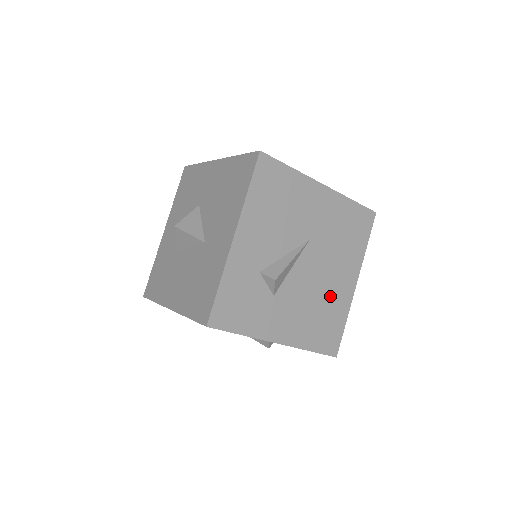
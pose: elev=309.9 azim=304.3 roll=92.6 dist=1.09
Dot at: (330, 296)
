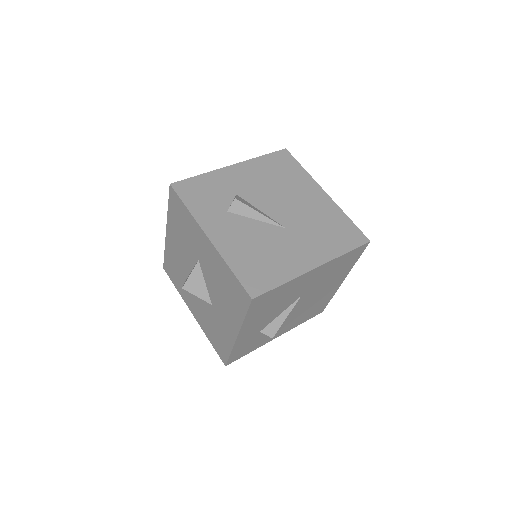
Dot at: (319, 300)
